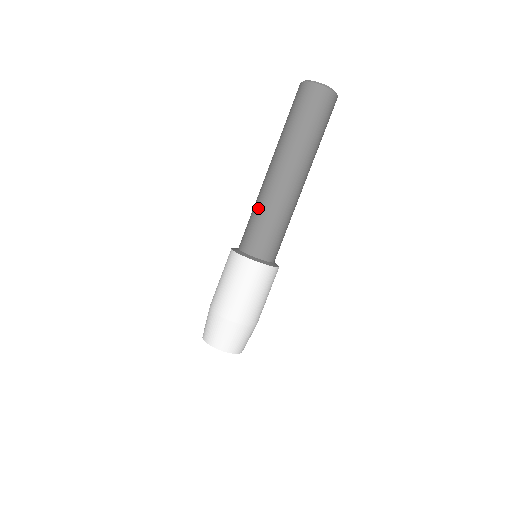
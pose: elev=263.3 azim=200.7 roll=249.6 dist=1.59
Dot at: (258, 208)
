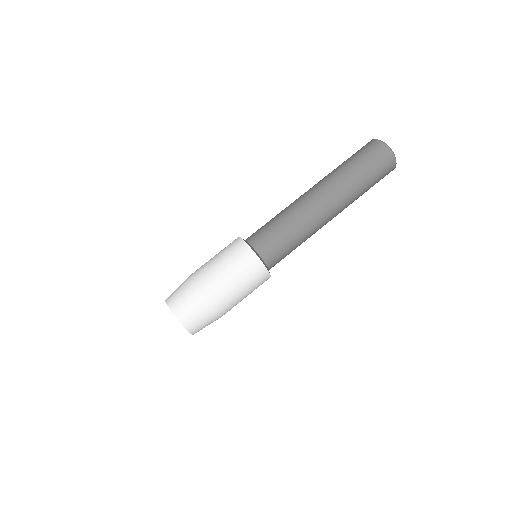
Dot at: occluded
